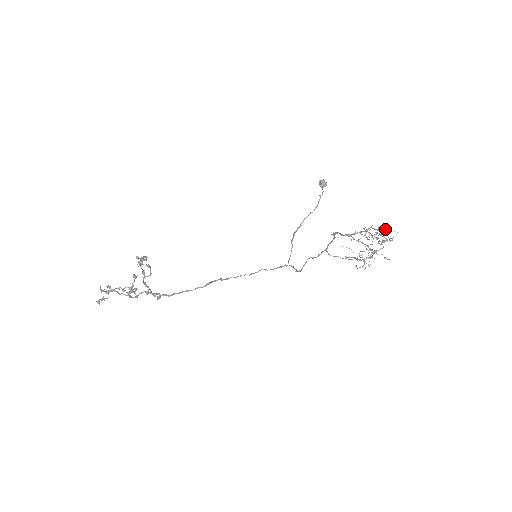
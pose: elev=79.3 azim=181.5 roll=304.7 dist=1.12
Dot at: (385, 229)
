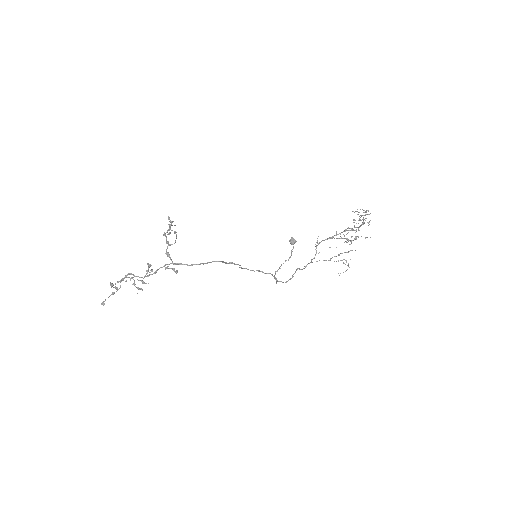
Dot at: (363, 215)
